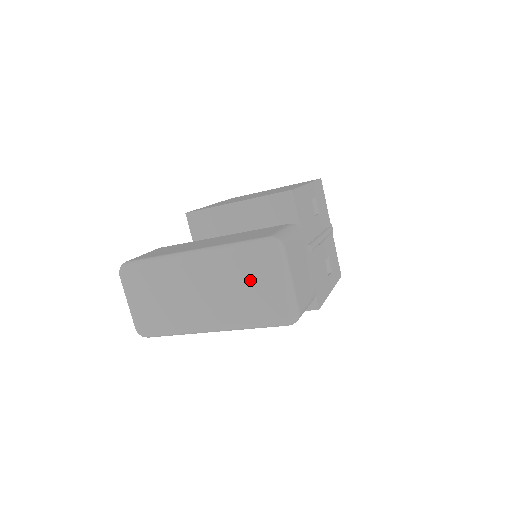
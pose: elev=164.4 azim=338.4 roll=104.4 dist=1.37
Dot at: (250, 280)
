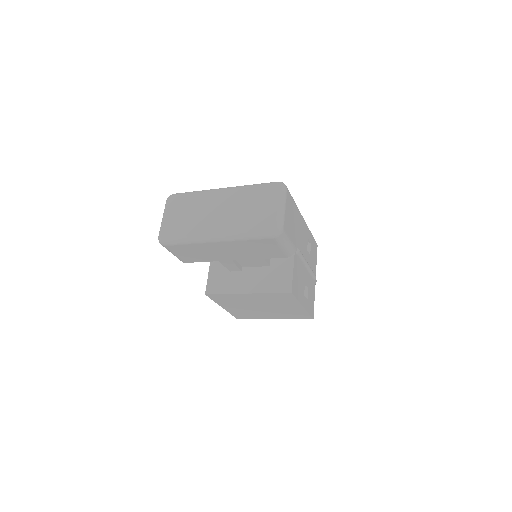
Dot at: (257, 204)
